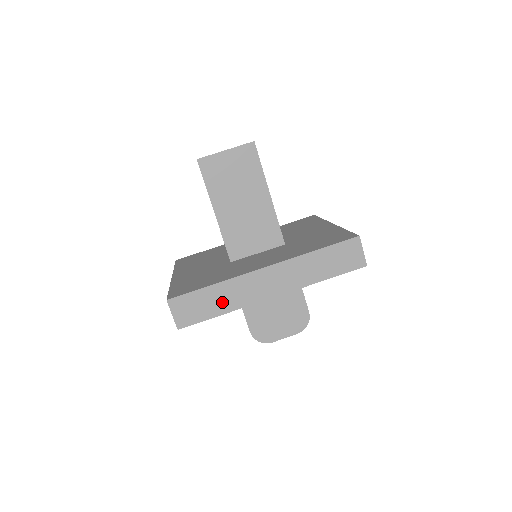
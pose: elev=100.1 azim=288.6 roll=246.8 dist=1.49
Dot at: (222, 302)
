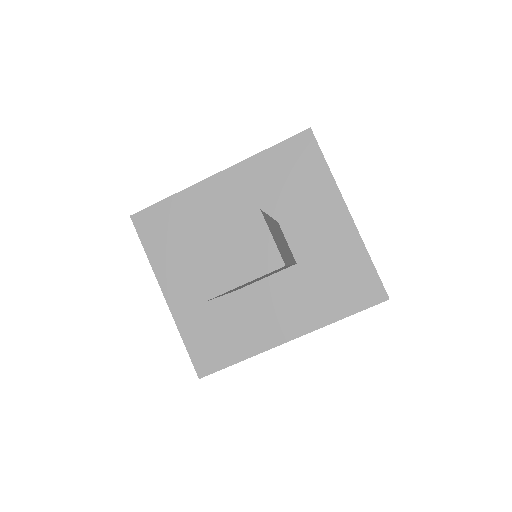
Dot at: occluded
